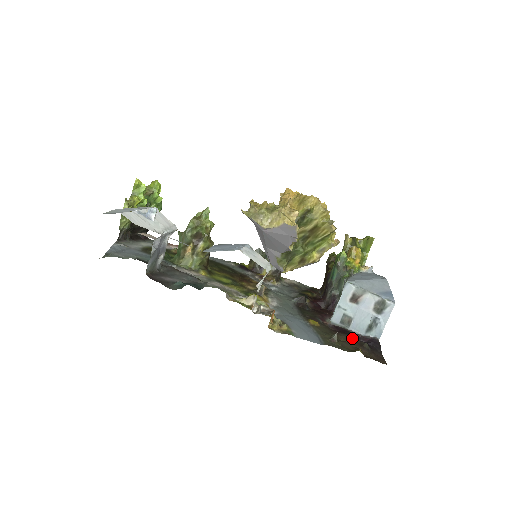
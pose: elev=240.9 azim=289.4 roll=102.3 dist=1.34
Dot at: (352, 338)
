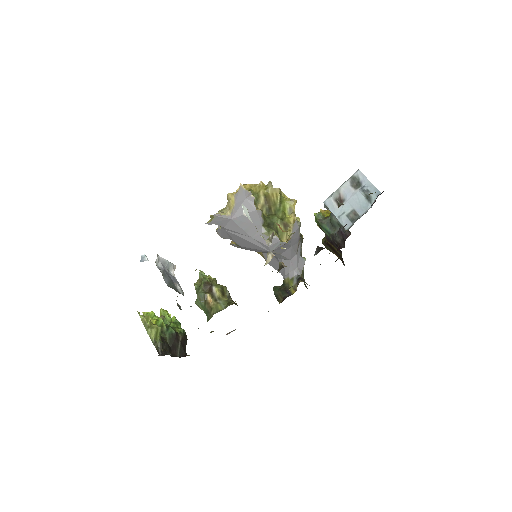
Dot at: occluded
